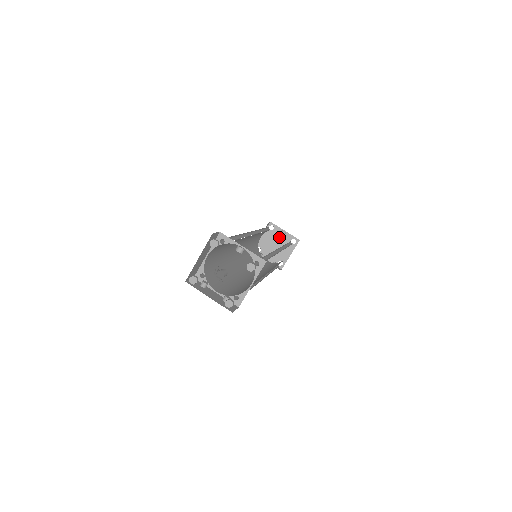
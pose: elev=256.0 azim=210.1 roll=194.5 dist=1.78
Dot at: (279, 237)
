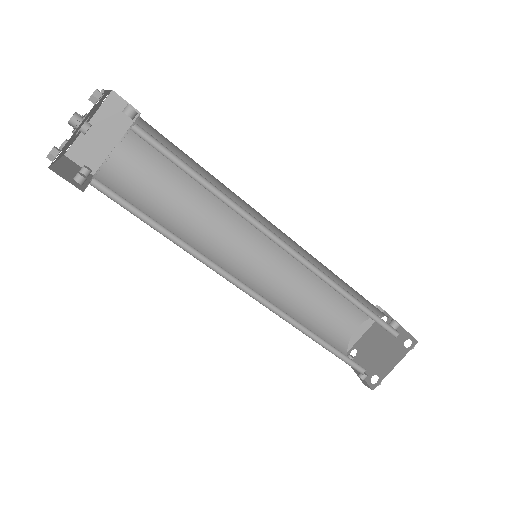
Dot at: (388, 335)
